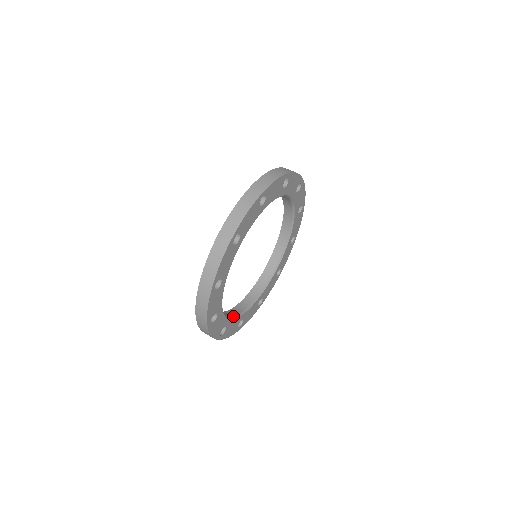
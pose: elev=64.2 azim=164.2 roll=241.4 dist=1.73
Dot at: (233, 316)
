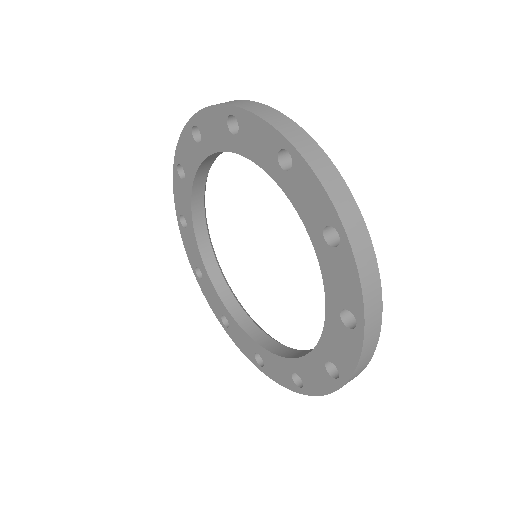
Dot at: occluded
